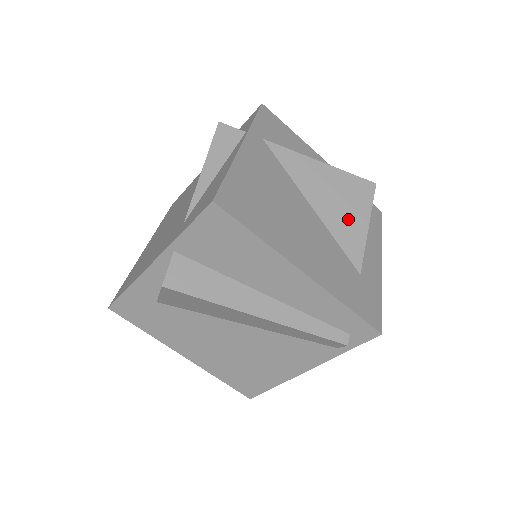
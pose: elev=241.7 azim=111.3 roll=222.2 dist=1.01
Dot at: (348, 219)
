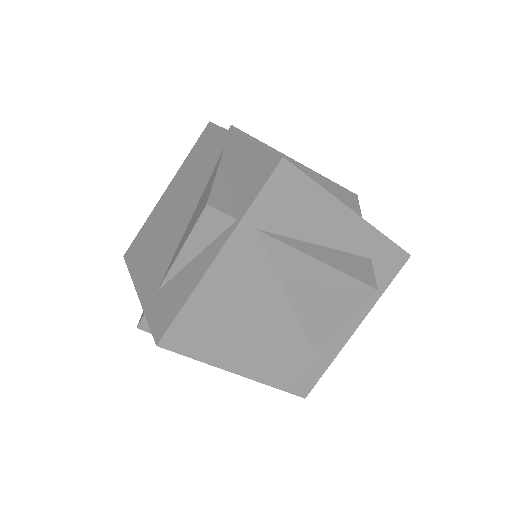
Dot at: (325, 314)
